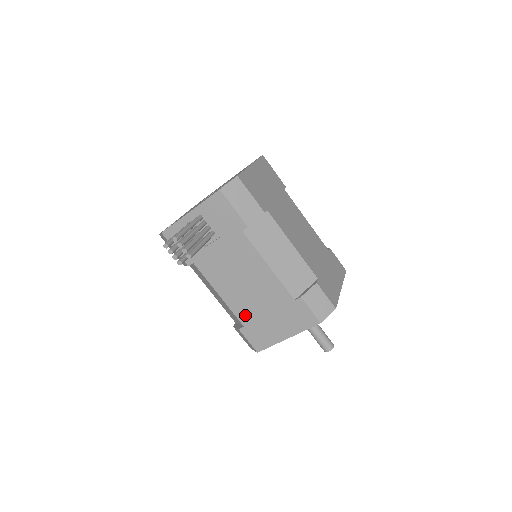
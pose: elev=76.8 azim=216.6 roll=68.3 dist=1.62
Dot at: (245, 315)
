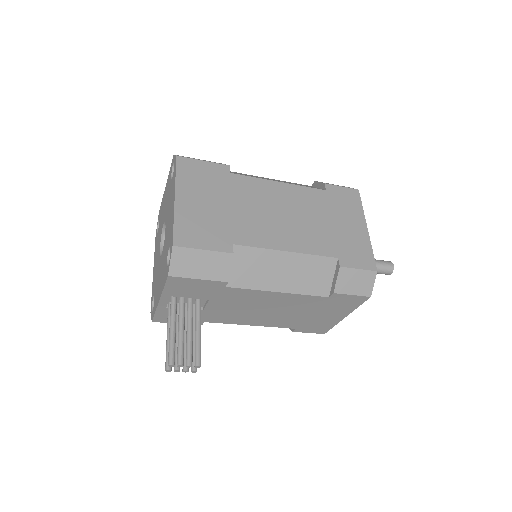
Dot at: (289, 324)
